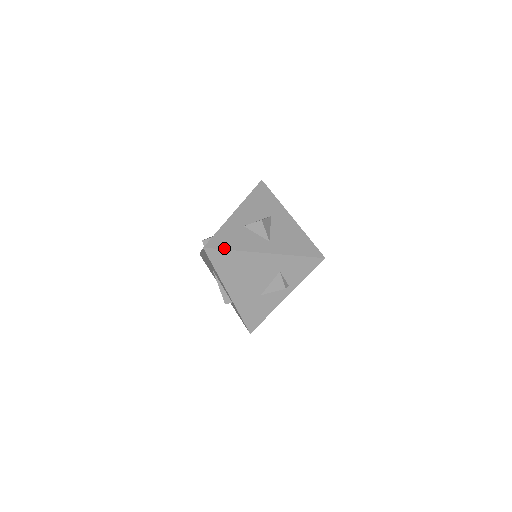
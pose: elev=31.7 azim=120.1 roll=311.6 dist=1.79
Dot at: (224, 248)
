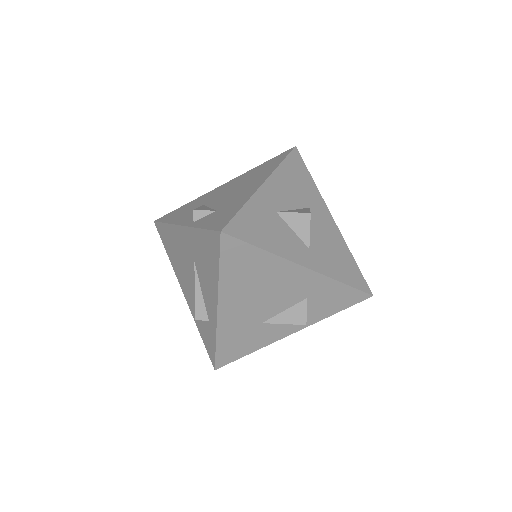
Dot at: (251, 242)
